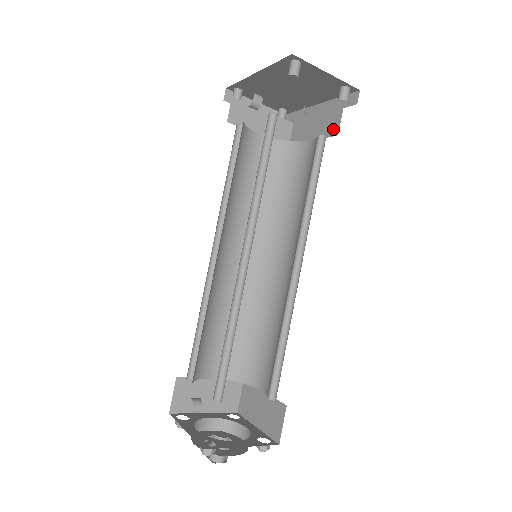
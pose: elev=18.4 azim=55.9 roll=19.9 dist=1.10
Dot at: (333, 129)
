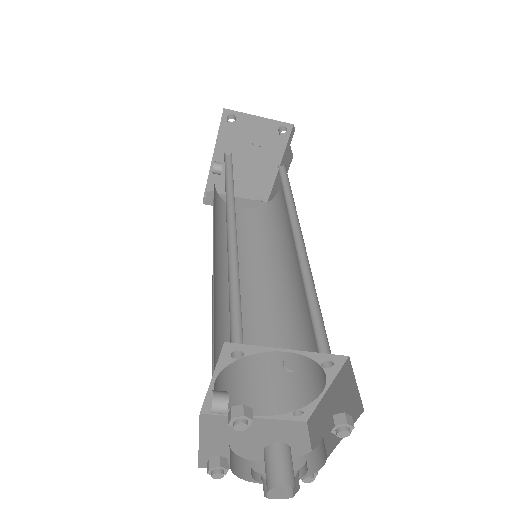
Dot at: (289, 160)
